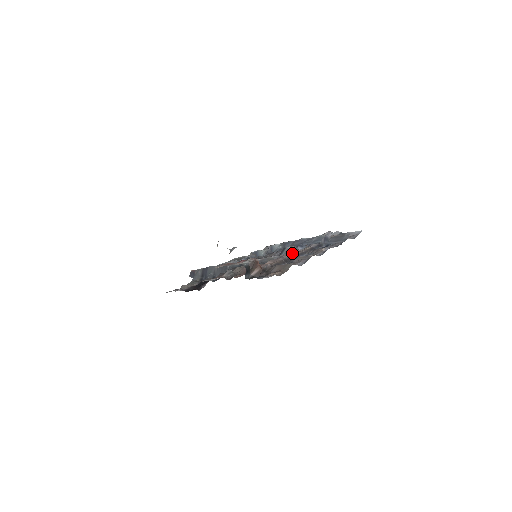
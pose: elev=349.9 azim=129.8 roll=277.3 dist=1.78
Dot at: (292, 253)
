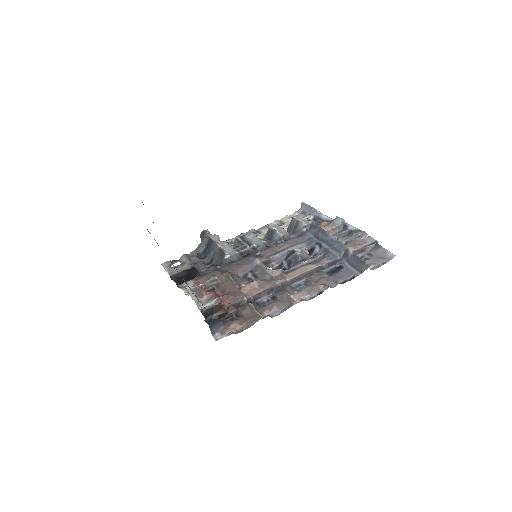
Dot at: (290, 272)
